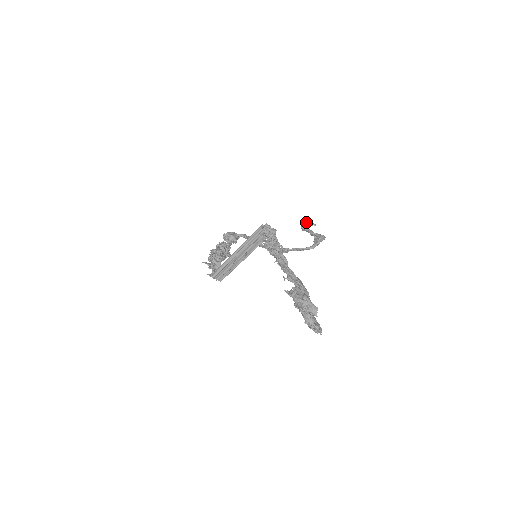
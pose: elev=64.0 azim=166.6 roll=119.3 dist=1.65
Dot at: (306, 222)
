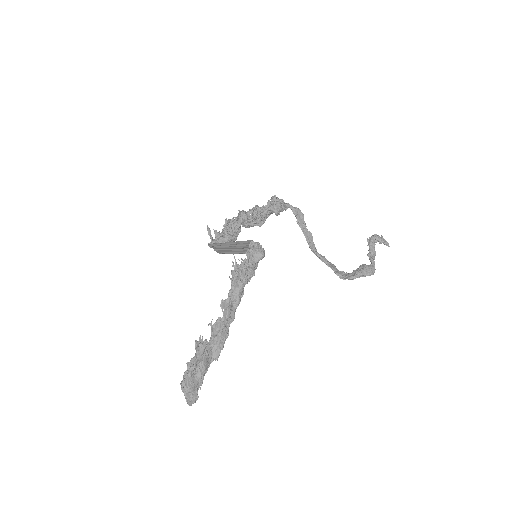
Dot at: (381, 235)
